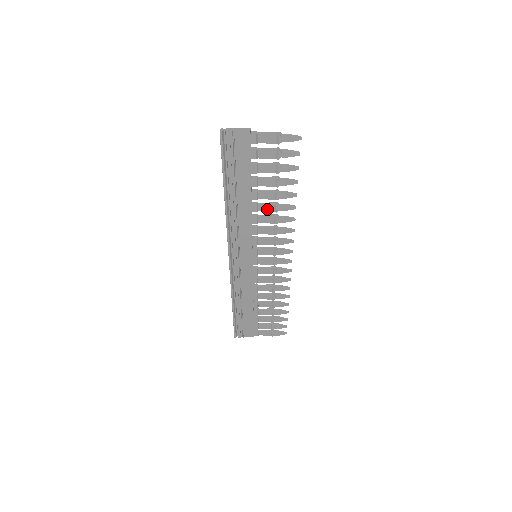
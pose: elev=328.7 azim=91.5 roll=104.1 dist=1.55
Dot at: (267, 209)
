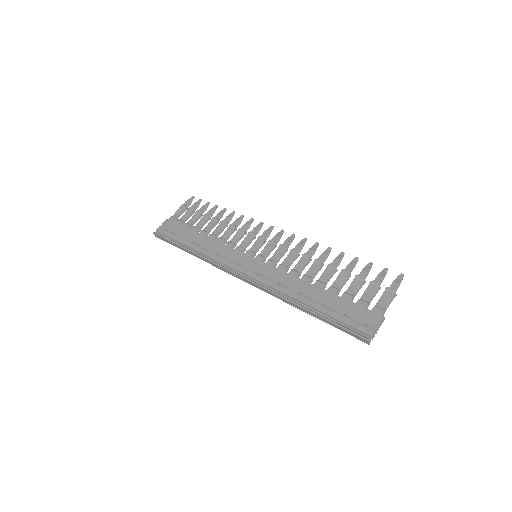
Dot at: (313, 270)
